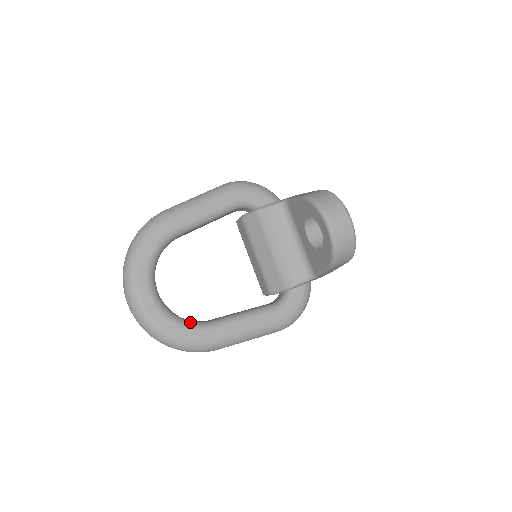
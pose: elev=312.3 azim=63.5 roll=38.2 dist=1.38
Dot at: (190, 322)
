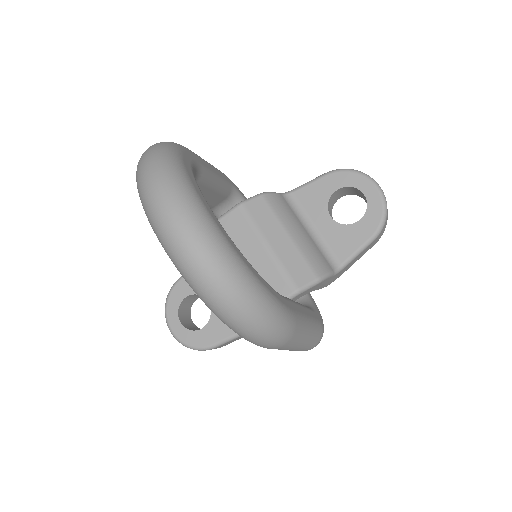
Dot at: occluded
